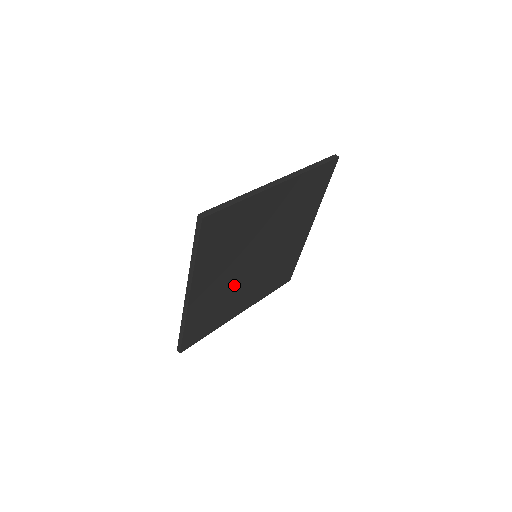
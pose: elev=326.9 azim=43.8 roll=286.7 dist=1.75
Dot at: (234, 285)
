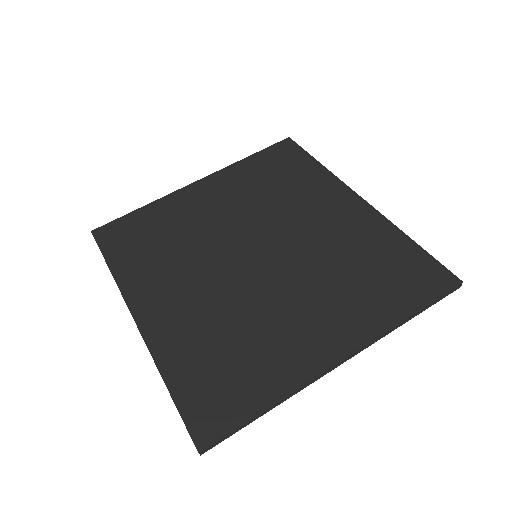
Dot at: occluded
